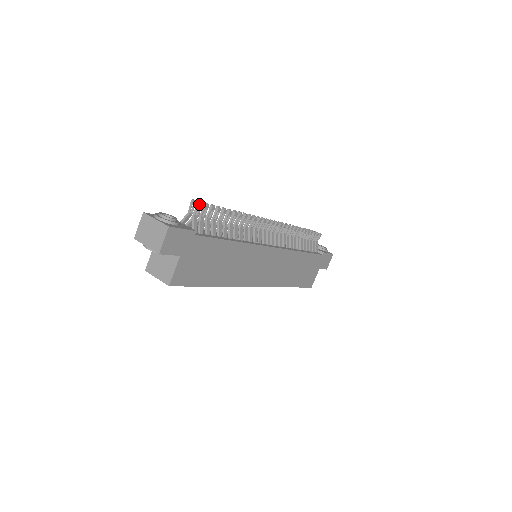
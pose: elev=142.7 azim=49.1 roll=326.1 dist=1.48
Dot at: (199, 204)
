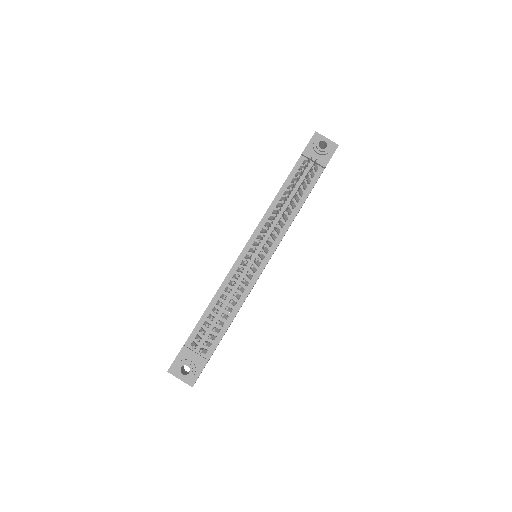
Dot at: occluded
